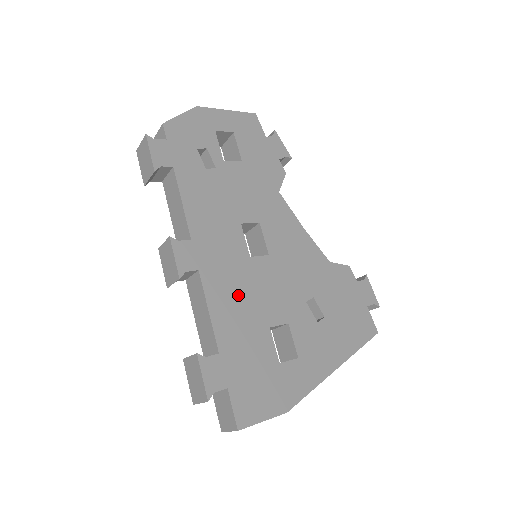
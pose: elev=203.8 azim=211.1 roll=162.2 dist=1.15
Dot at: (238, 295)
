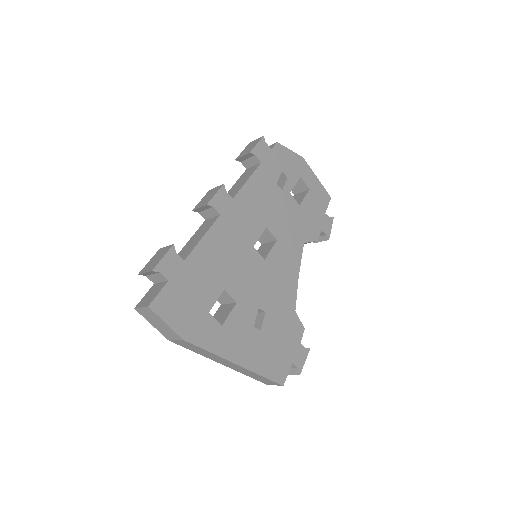
Dot at: (226, 252)
